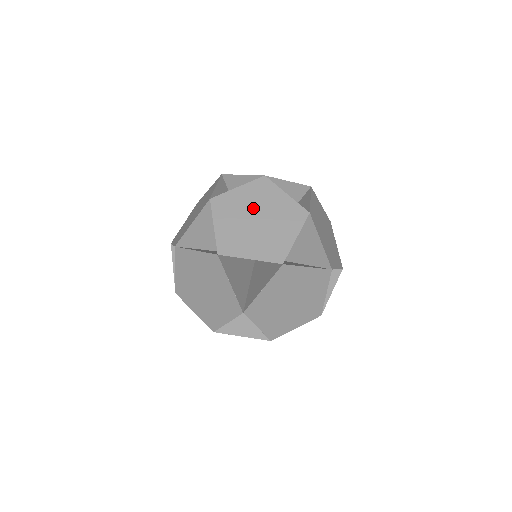
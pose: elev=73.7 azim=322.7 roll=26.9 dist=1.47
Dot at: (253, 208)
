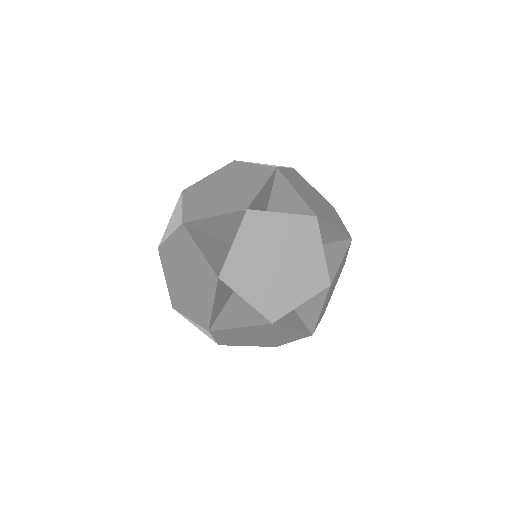
Dot at: (182, 264)
